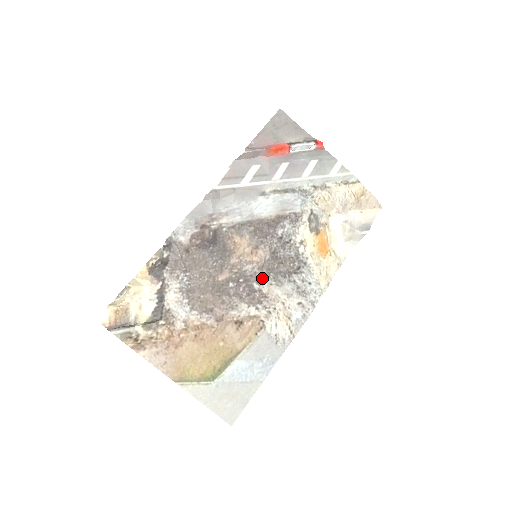
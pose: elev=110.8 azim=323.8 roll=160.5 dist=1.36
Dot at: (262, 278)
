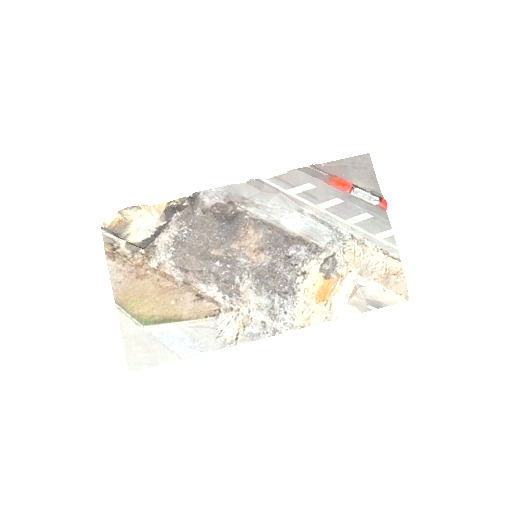
Dot at: (247, 277)
